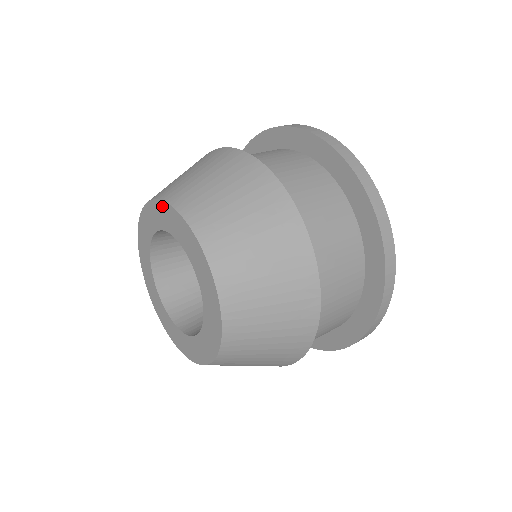
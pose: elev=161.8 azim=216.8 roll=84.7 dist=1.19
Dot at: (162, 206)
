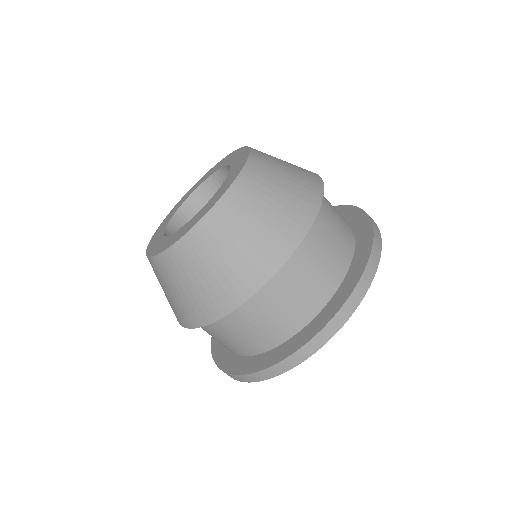
Dot at: (239, 170)
